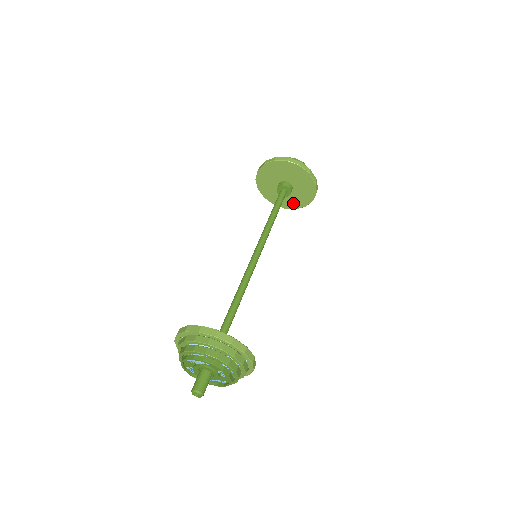
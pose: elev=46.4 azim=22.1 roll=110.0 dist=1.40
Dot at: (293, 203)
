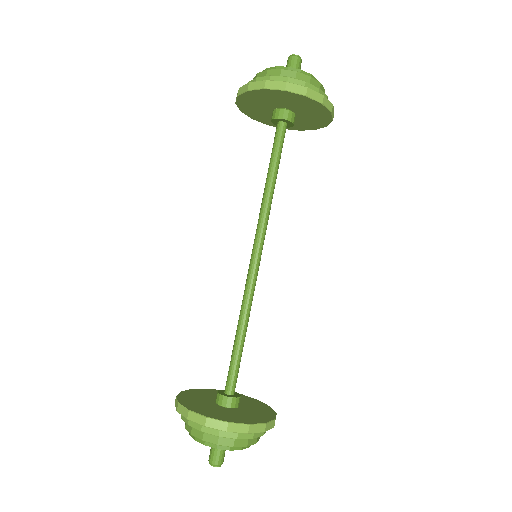
Dot at: (315, 122)
